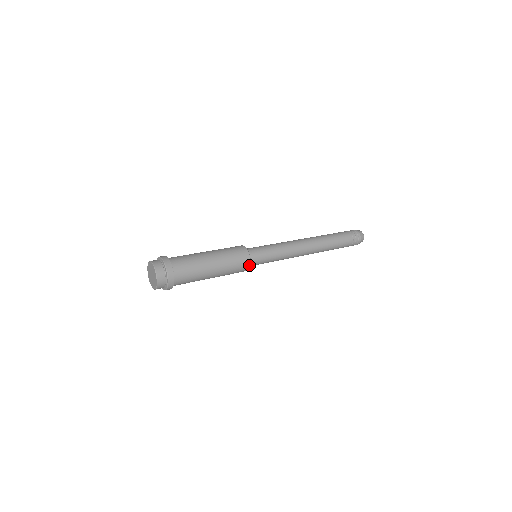
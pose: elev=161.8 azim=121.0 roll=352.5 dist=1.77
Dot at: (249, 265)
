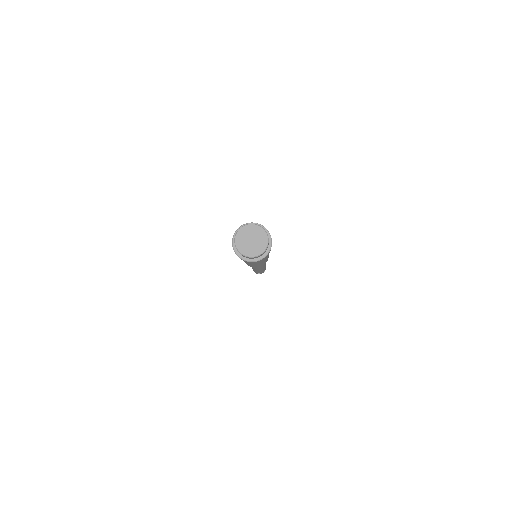
Dot at: occluded
